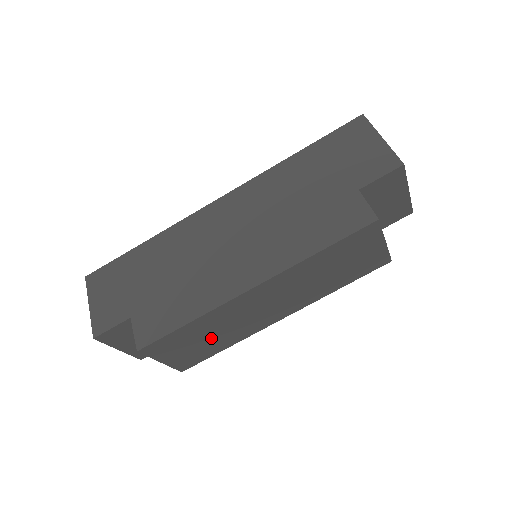
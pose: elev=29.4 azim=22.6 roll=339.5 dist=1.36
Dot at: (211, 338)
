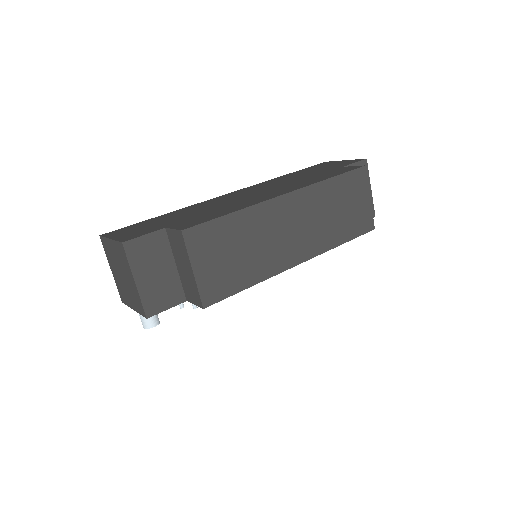
Dot at: (242, 255)
